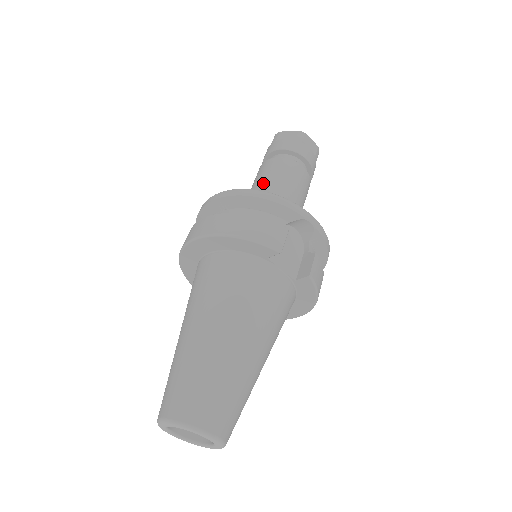
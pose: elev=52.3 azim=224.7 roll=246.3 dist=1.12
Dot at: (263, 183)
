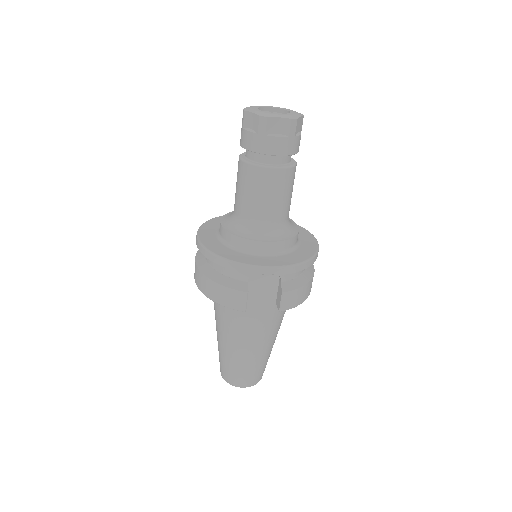
Dot at: (238, 199)
